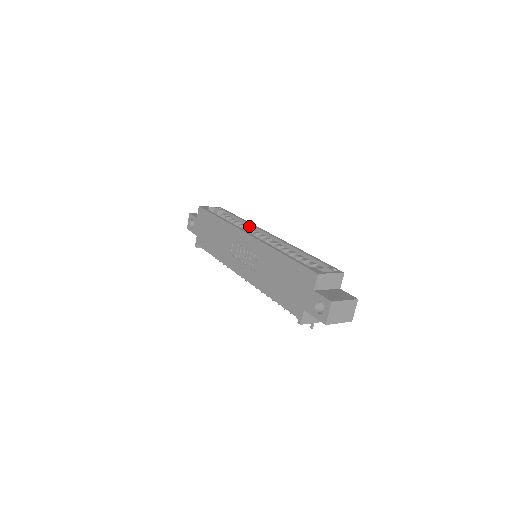
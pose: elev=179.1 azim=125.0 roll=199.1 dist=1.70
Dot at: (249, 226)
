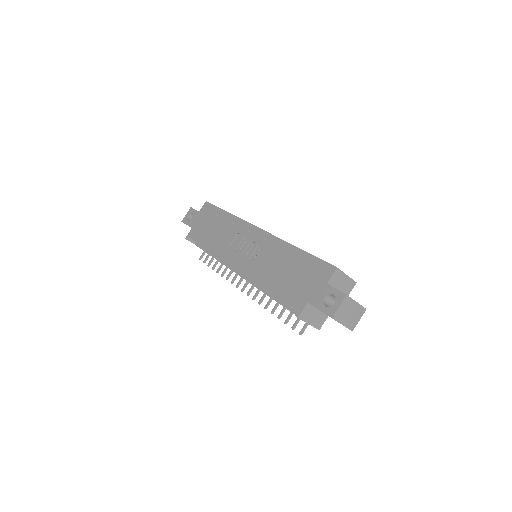
Dot at: occluded
